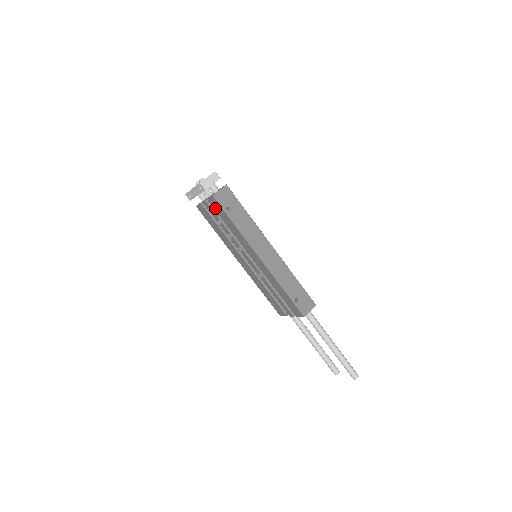
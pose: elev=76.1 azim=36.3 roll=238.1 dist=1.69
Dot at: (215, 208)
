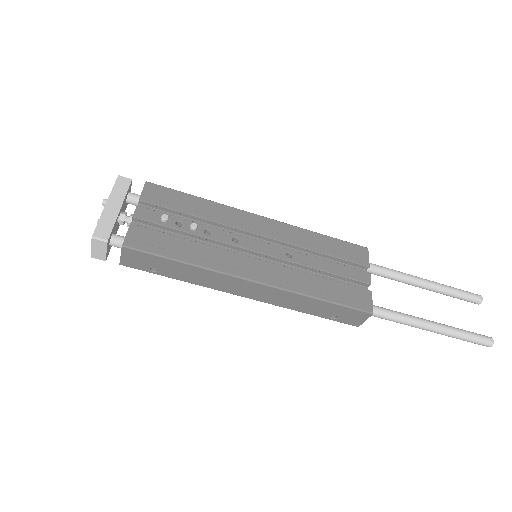
Dot at: occluded
